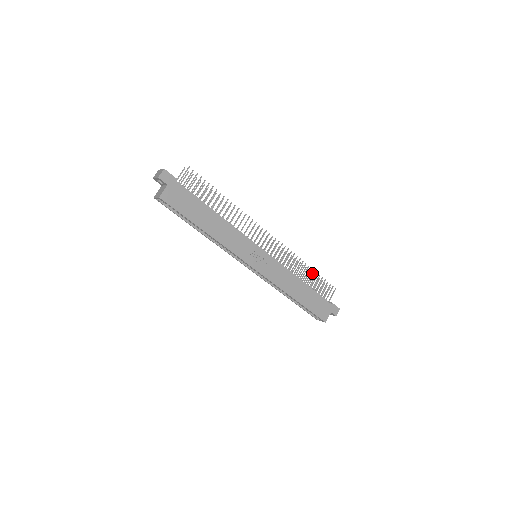
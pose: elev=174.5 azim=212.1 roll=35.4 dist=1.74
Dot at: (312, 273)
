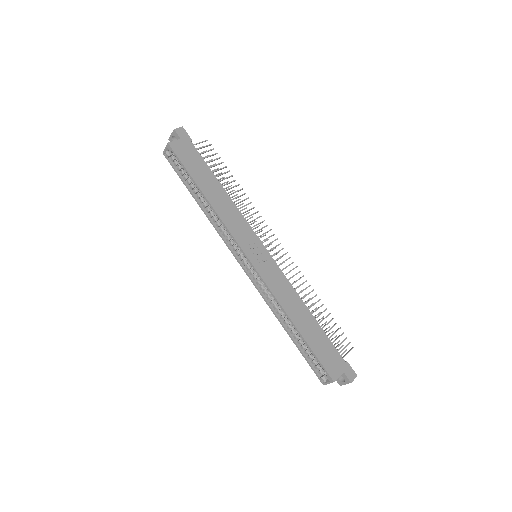
Dot at: occluded
